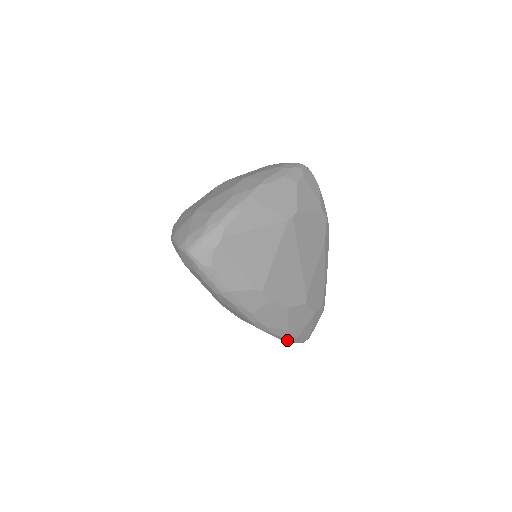
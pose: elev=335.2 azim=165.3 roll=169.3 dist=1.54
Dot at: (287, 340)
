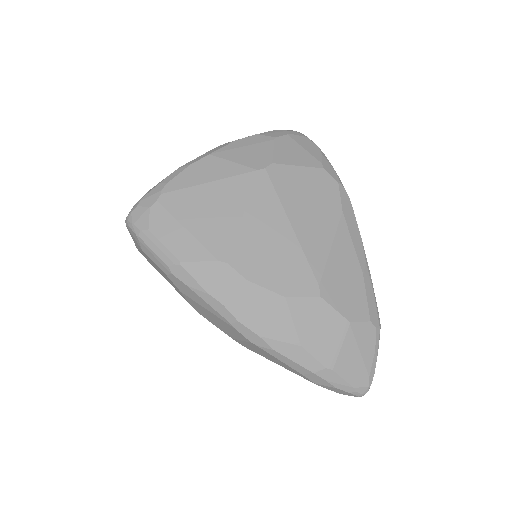
Dot at: (316, 376)
